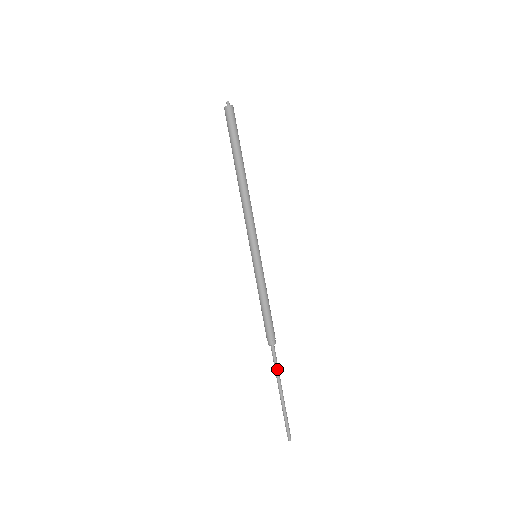
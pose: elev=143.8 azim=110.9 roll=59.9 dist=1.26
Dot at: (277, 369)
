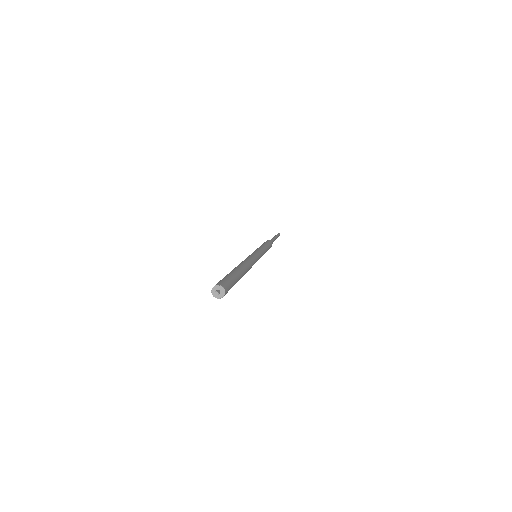
Dot at: occluded
